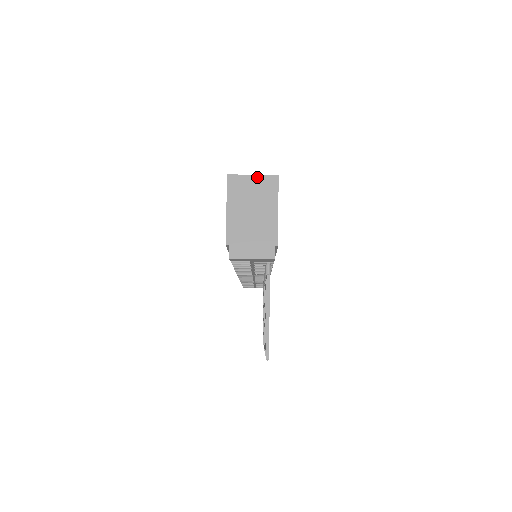
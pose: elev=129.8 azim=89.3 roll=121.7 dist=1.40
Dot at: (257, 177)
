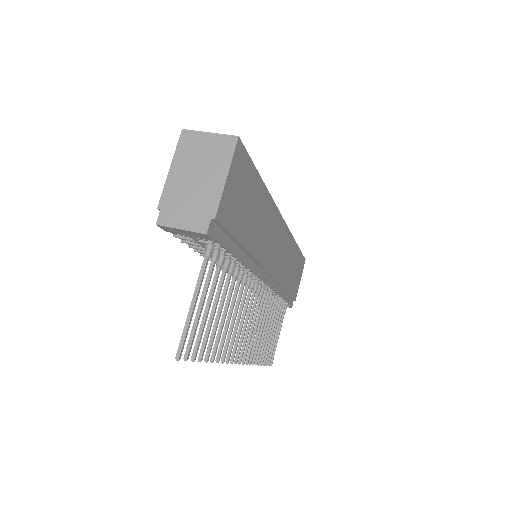
Dot at: (214, 136)
